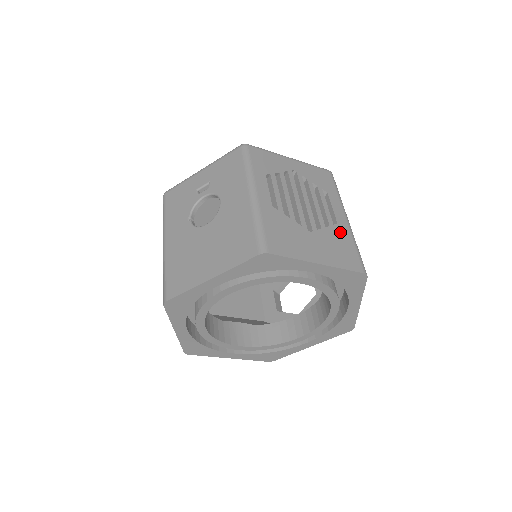
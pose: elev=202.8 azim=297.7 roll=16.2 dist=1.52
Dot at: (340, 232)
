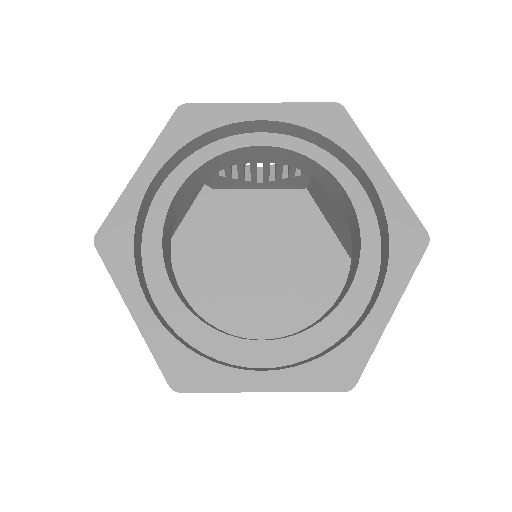
Dot at: occluded
